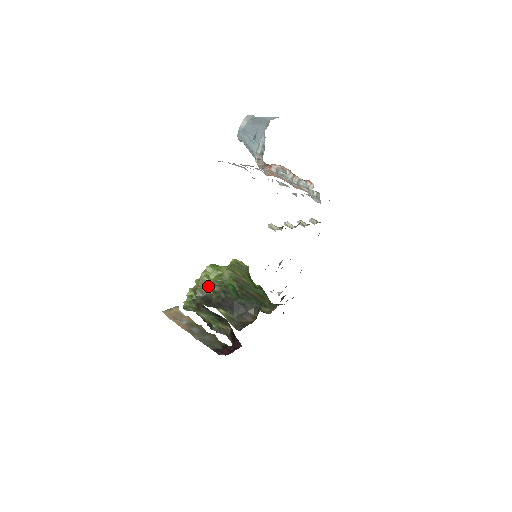
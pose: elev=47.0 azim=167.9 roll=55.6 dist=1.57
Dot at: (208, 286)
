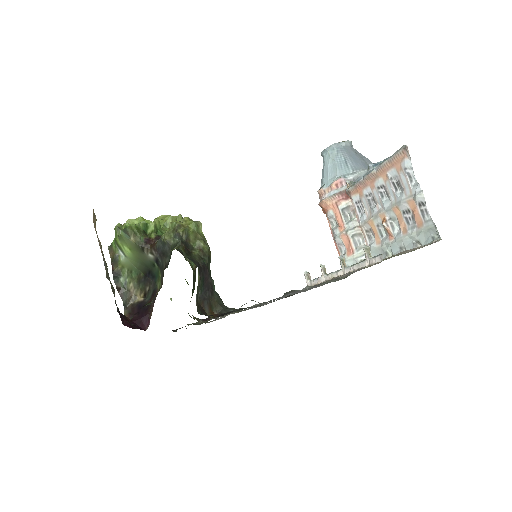
Dot at: (197, 236)
